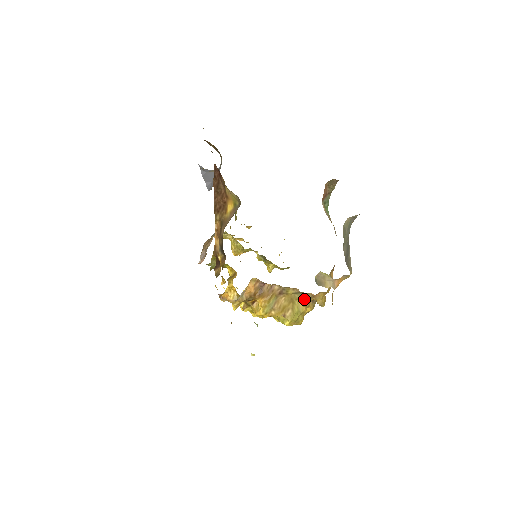
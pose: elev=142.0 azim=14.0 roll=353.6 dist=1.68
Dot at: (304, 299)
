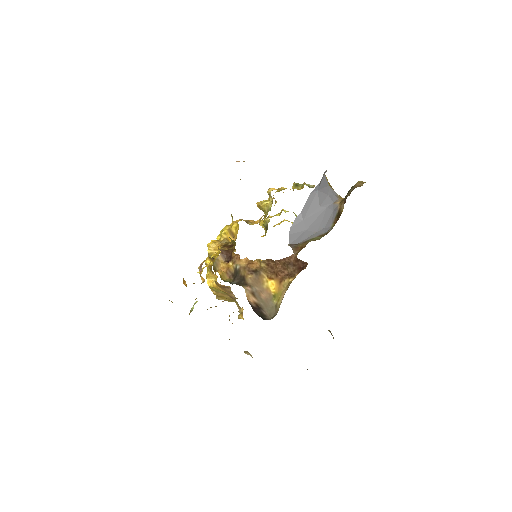
Dot at: occluded
